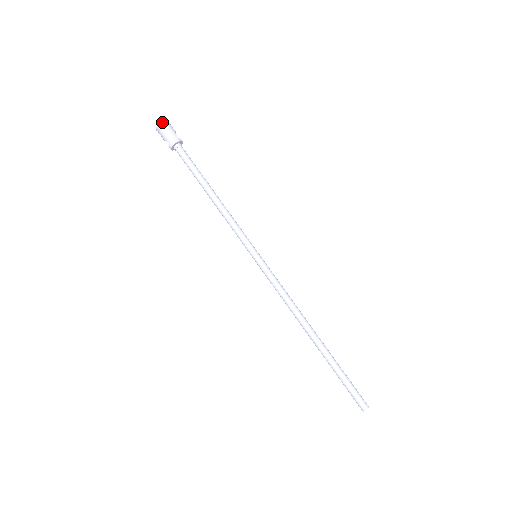
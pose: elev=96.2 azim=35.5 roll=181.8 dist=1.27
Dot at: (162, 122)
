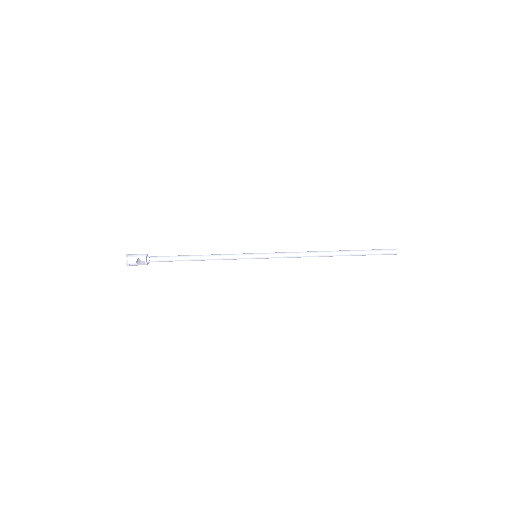
Dot at: (127, 254)
